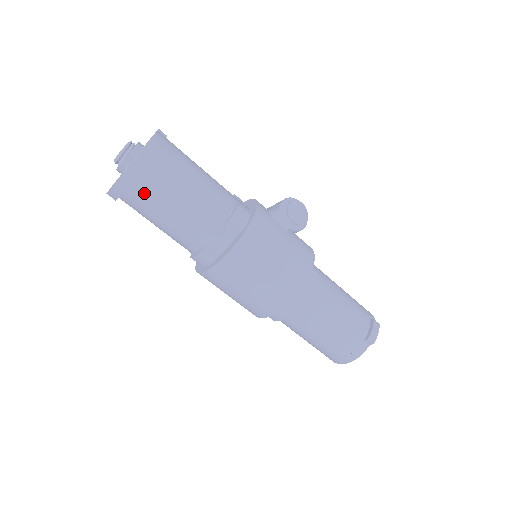
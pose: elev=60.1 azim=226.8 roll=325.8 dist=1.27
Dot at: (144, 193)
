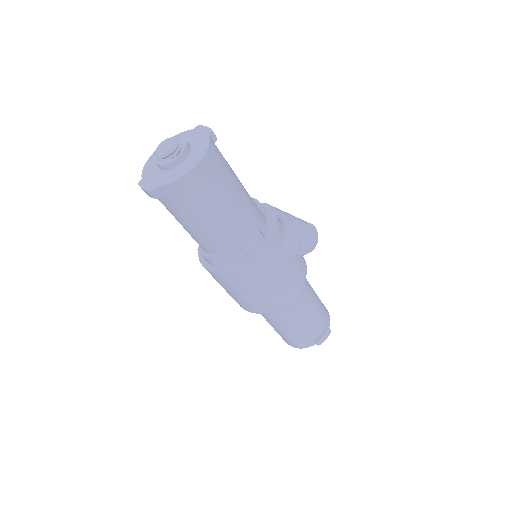
Dot at: (175, 205)
